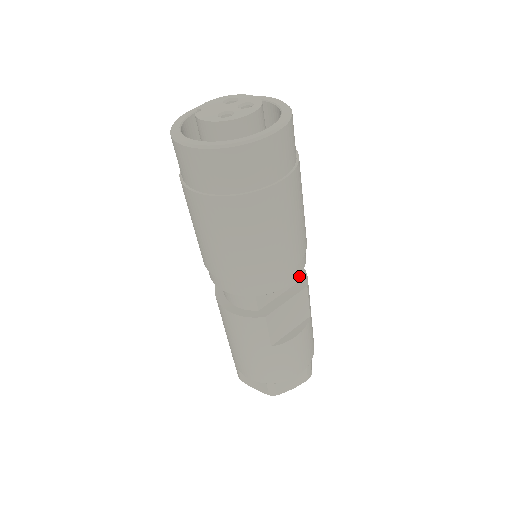
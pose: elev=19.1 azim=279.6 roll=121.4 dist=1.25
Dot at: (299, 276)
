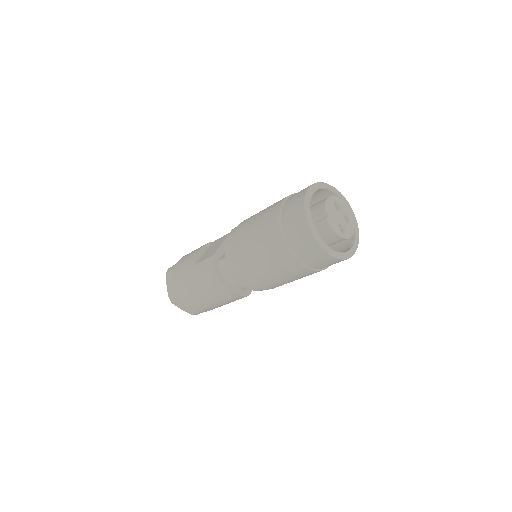
Dot at: occluded
